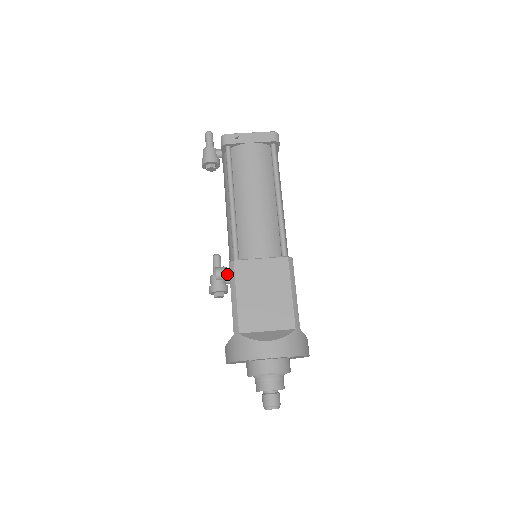
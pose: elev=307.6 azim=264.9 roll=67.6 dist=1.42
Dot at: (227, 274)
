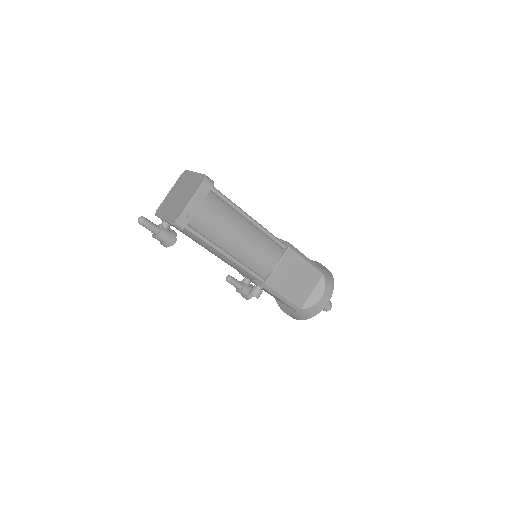
Dot at: (261, 290)
